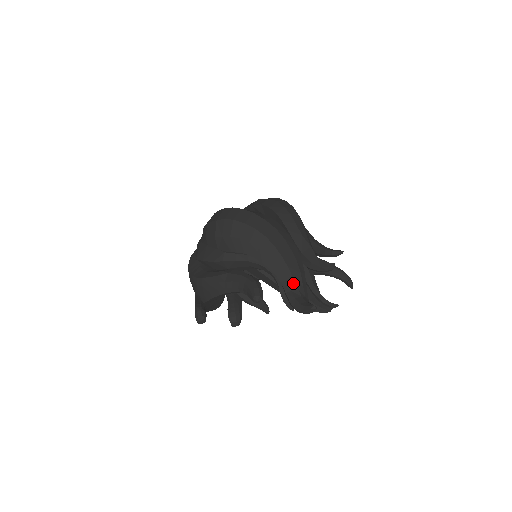
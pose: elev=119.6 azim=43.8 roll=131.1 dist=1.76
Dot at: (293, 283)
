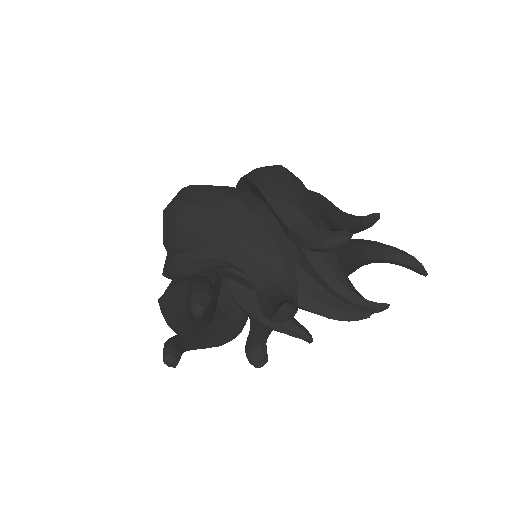
Dot at: (267, 275)
